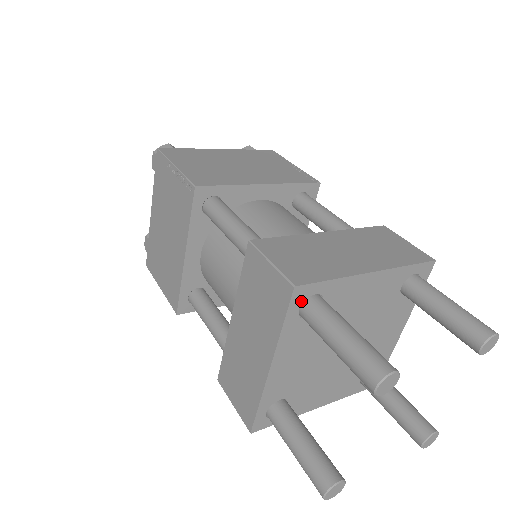
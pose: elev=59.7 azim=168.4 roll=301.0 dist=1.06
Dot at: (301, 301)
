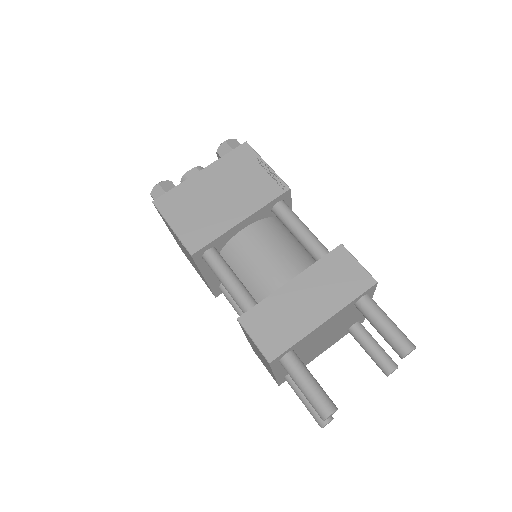
Dot at: (278, 360)
